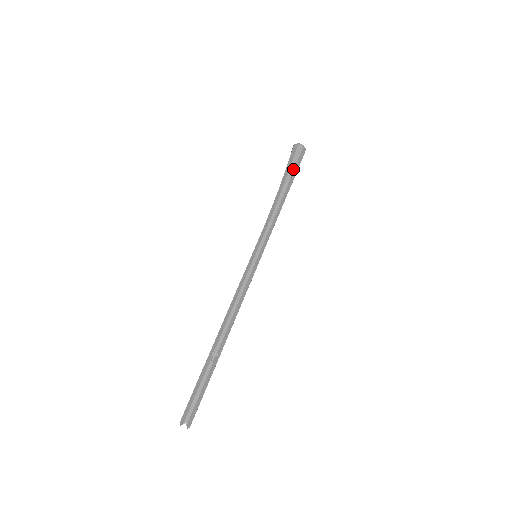
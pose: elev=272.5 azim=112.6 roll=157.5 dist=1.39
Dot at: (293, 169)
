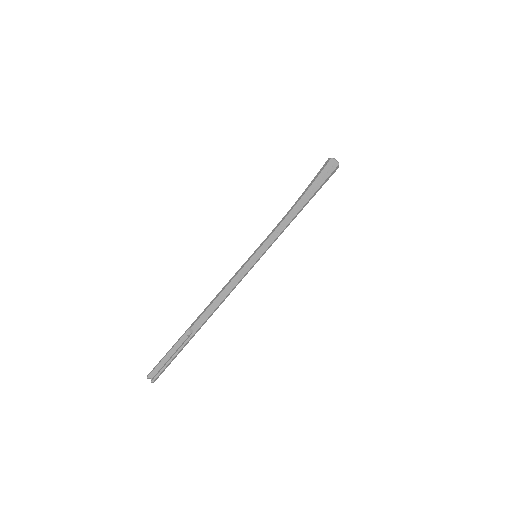
Dot at: (317, 182)
